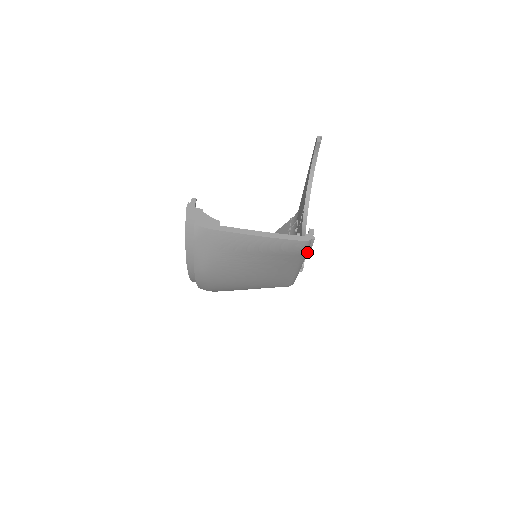
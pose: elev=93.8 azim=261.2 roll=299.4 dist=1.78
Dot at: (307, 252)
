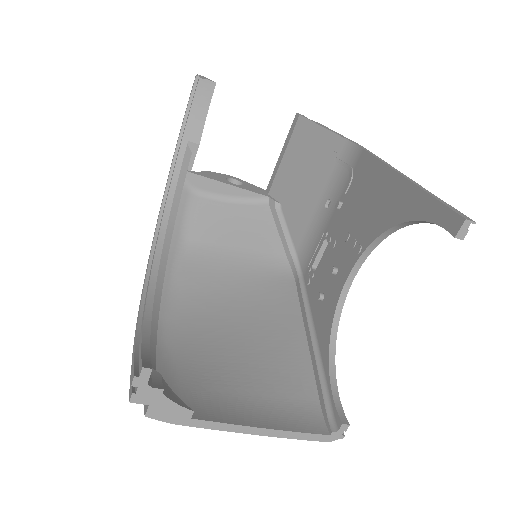
Dot at: occluded
